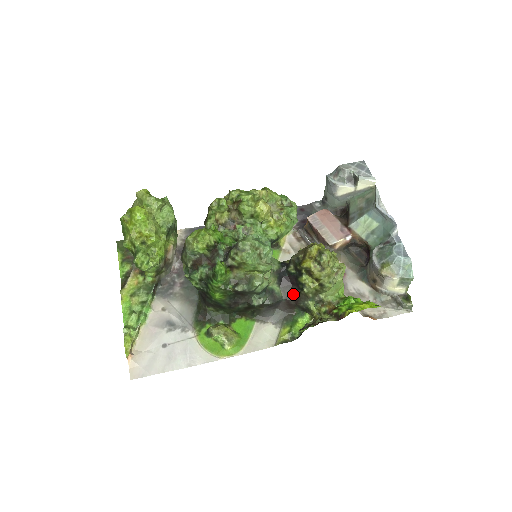
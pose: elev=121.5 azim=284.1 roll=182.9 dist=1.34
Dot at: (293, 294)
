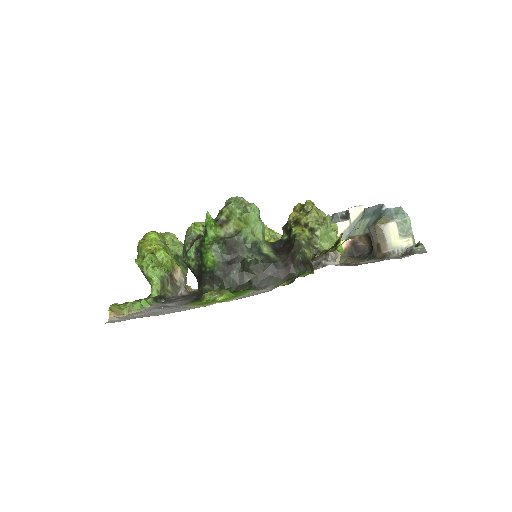
Dot at: (288, 254)
